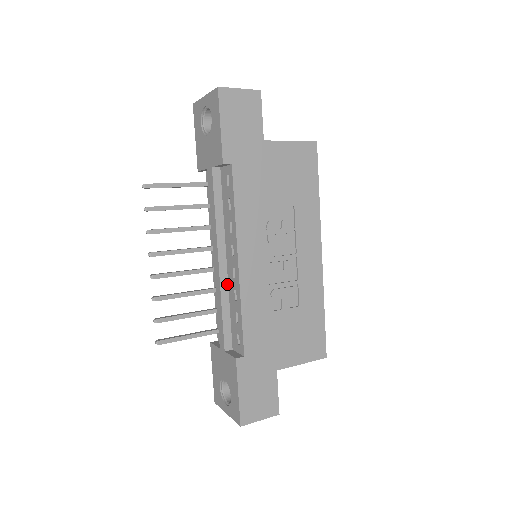
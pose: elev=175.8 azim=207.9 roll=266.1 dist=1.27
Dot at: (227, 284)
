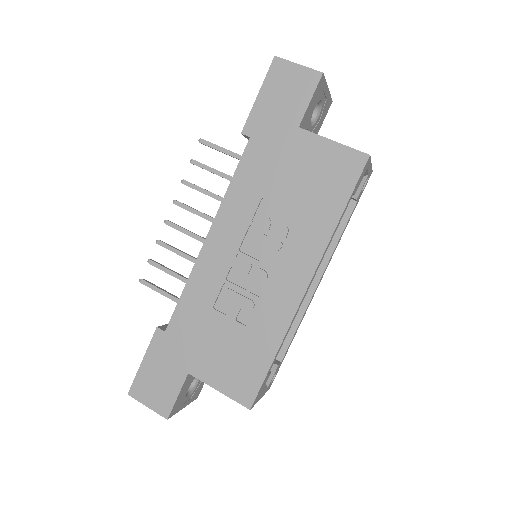
Dot at: occluded
